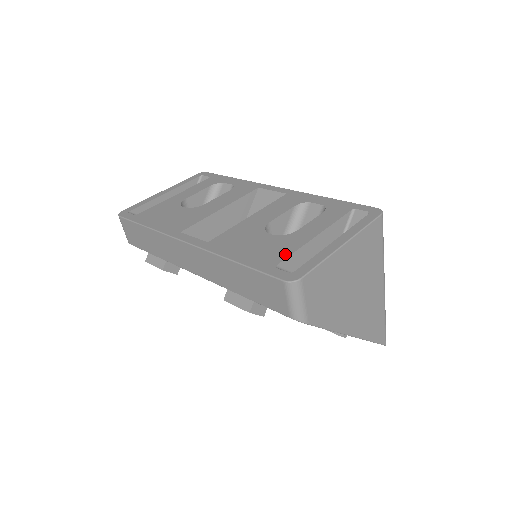
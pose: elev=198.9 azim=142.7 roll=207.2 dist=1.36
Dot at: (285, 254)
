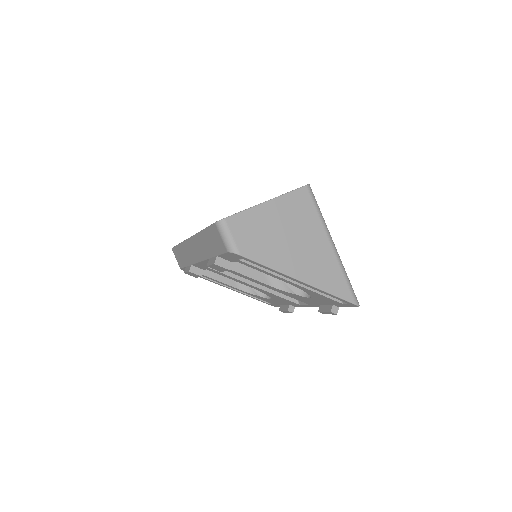
Dot at: occluded
